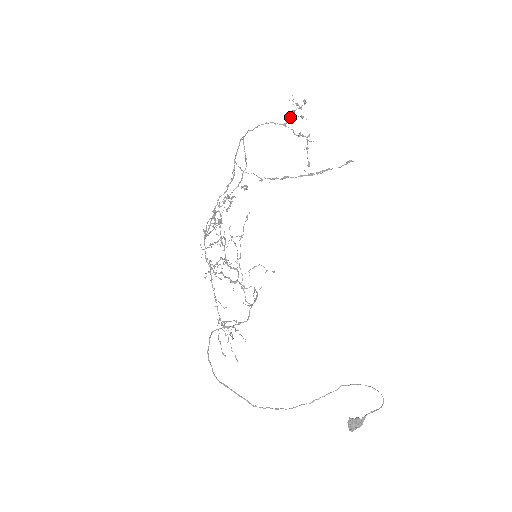
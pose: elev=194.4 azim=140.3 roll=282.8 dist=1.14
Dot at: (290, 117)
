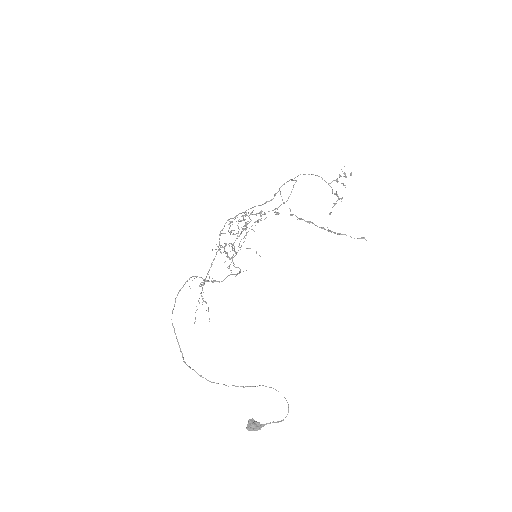
Dot at: (335, 180)
